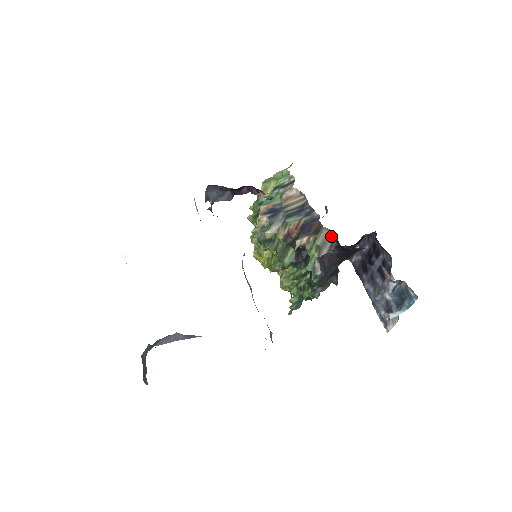
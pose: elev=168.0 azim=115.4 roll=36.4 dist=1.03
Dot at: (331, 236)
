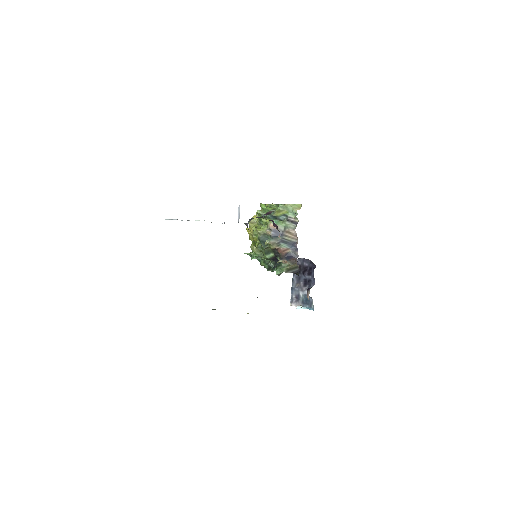
Dot at: (297, 268)
